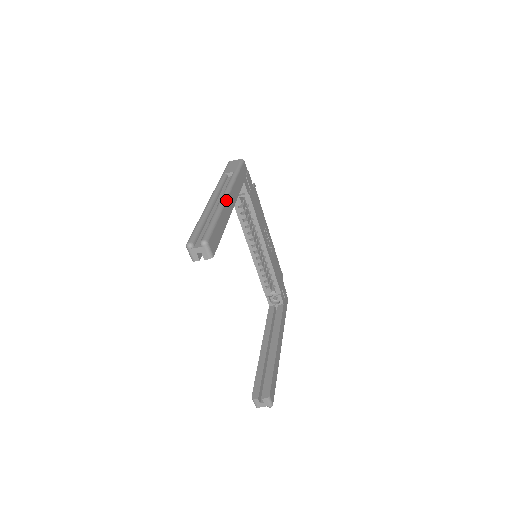
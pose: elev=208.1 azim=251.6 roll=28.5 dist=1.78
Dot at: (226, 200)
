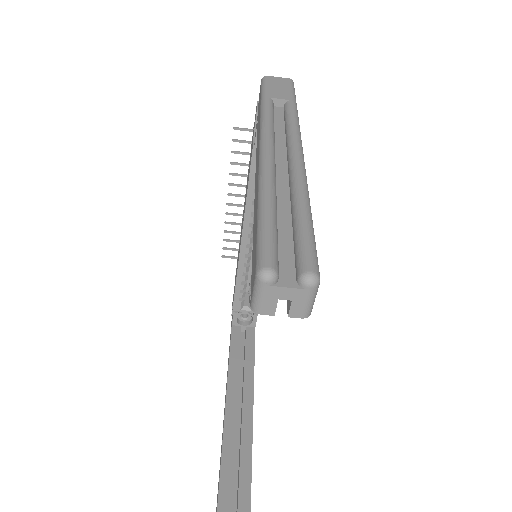
Dot at: occluded
